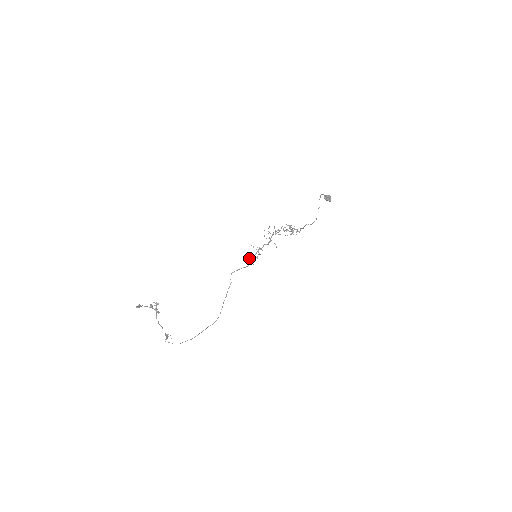
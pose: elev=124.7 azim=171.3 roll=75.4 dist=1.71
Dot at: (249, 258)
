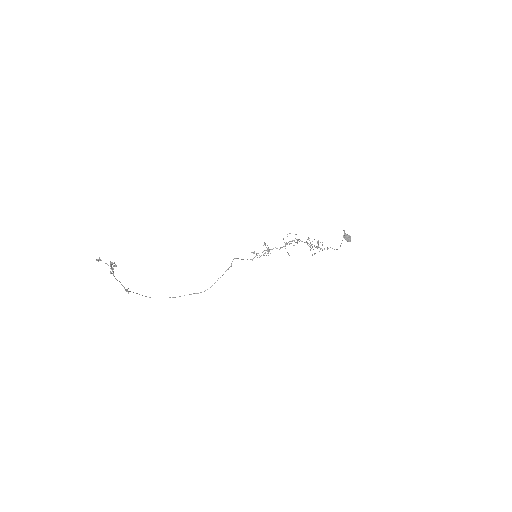
Dot at: occluded
